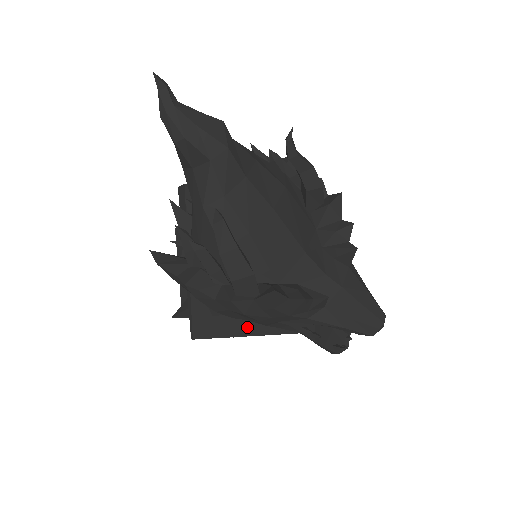
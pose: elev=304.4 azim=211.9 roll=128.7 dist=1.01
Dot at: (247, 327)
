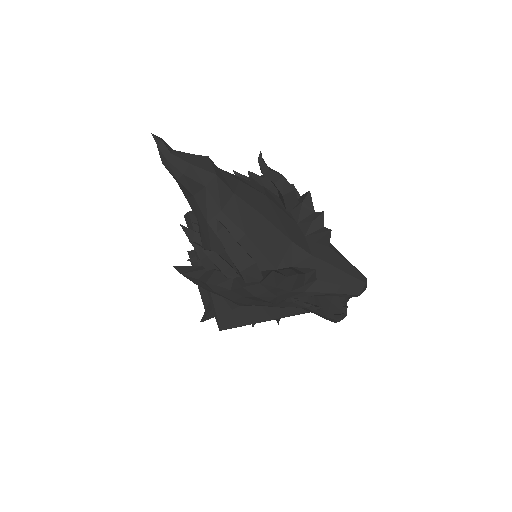
Dot at: (261, 314)
